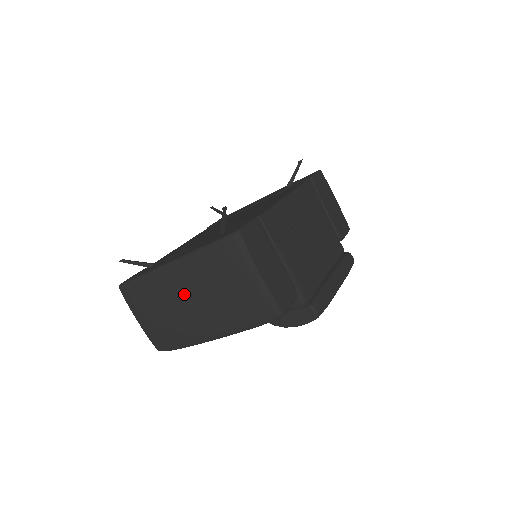
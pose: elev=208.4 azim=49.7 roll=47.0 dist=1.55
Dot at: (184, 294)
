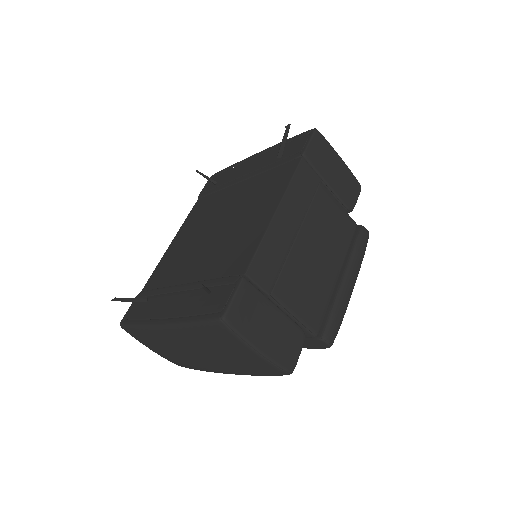
Dot at: (186, 348)
